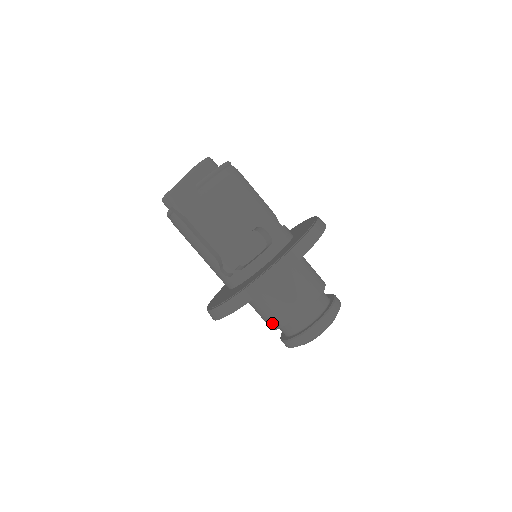
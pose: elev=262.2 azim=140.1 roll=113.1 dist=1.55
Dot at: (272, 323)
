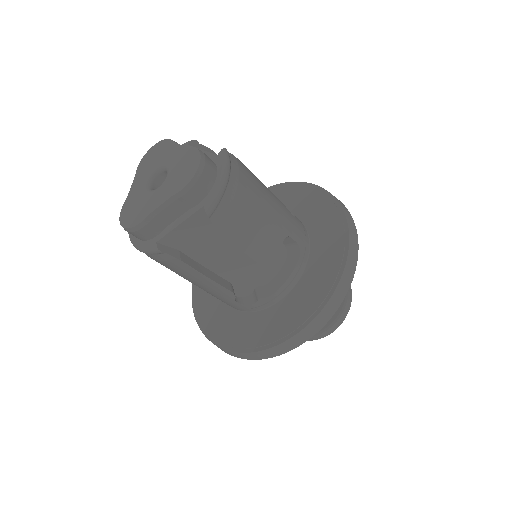
Dot at: occluded
